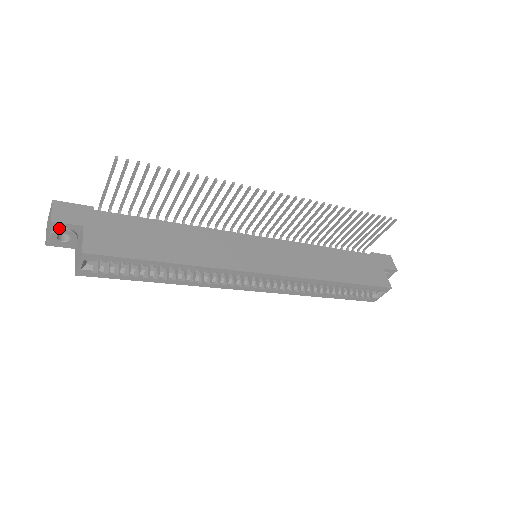
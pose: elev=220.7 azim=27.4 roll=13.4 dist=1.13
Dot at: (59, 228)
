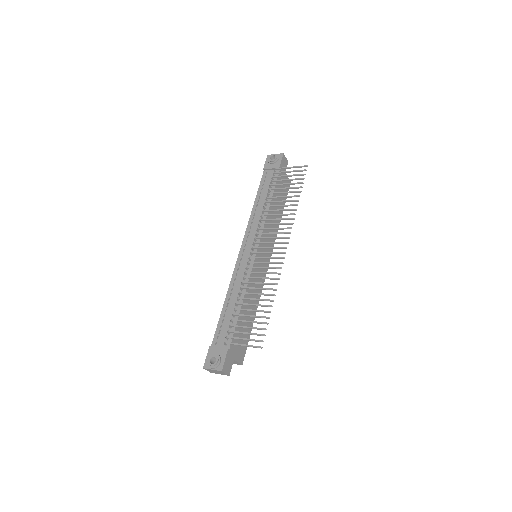
Dot at: occluded
